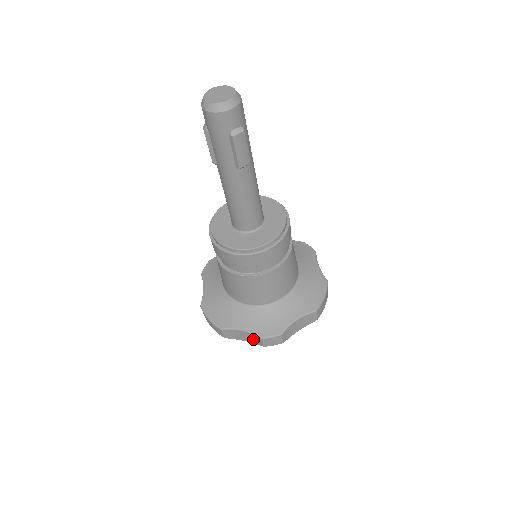
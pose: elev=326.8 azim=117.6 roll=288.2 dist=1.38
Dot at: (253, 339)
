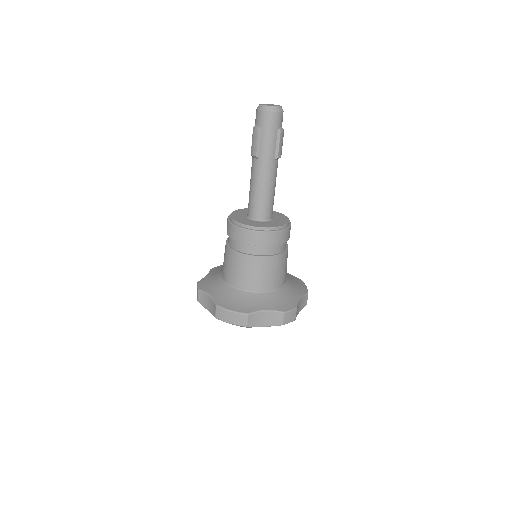
Dot at: (274, 319)
